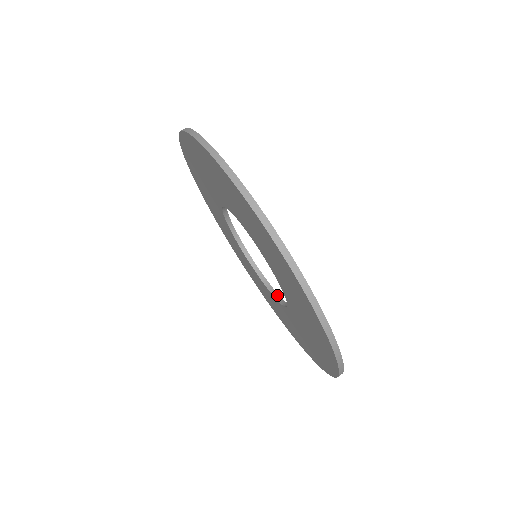
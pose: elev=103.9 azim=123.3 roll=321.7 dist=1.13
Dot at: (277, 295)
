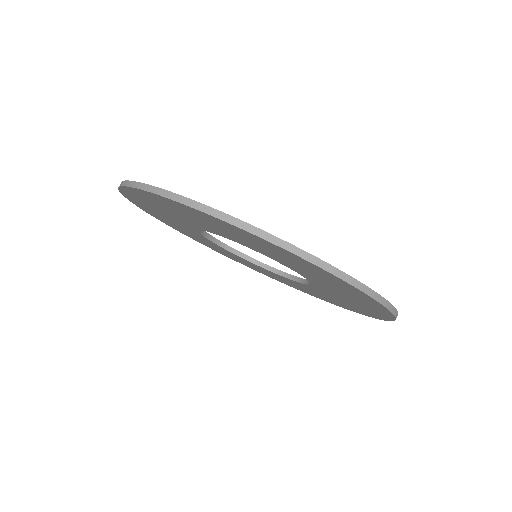
Dot at: occluded
